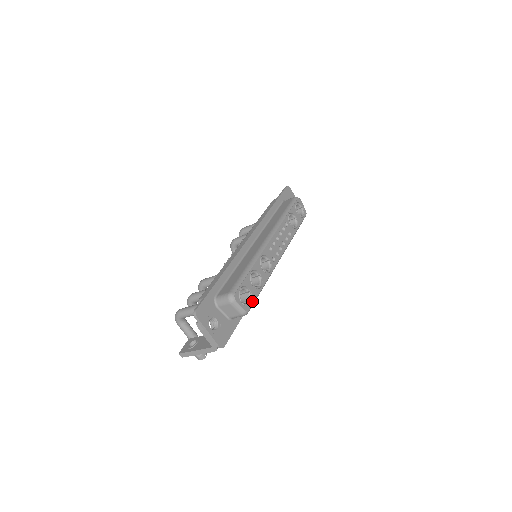
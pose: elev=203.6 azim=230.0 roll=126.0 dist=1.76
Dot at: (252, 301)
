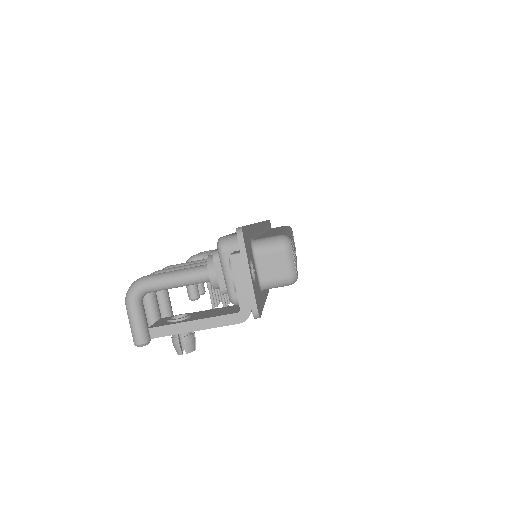
Dot at: occluded
